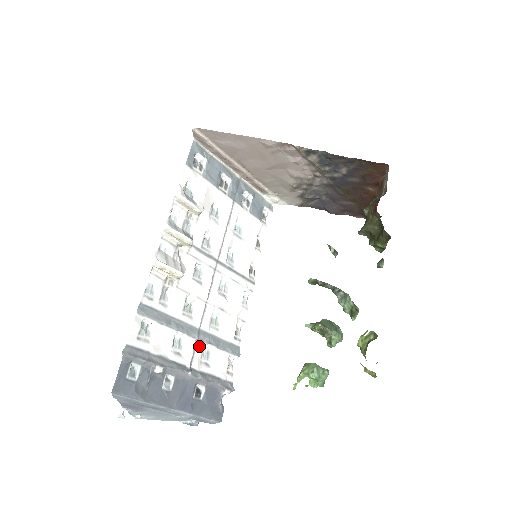
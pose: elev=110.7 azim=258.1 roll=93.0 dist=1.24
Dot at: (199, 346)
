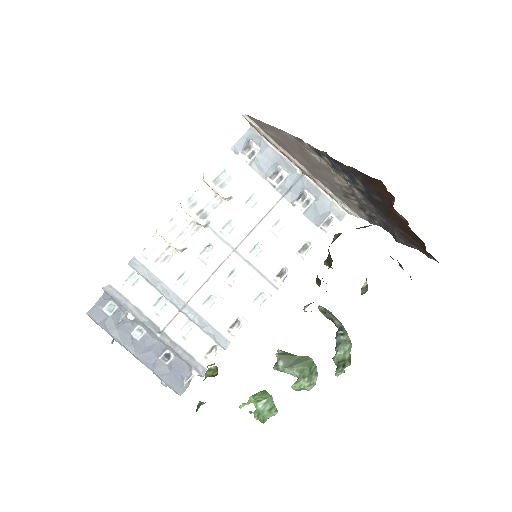
Dot at: (182, 318)
